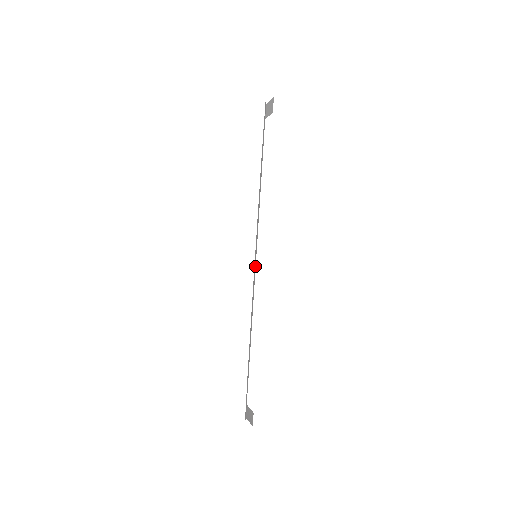
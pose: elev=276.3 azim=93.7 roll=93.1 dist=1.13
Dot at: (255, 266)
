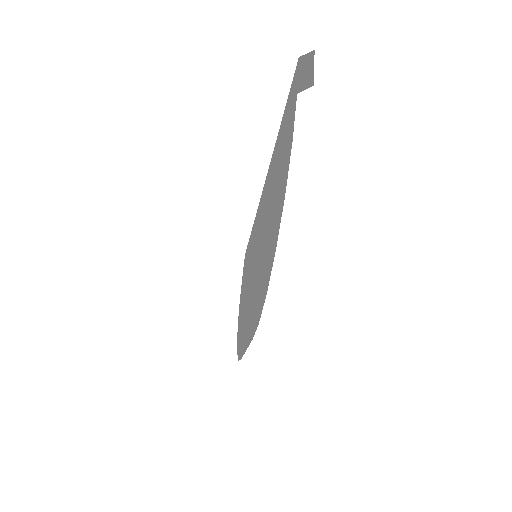
Dot at: (258, 225)
